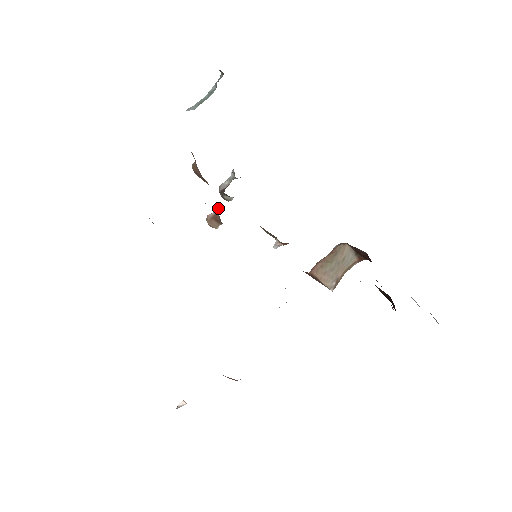
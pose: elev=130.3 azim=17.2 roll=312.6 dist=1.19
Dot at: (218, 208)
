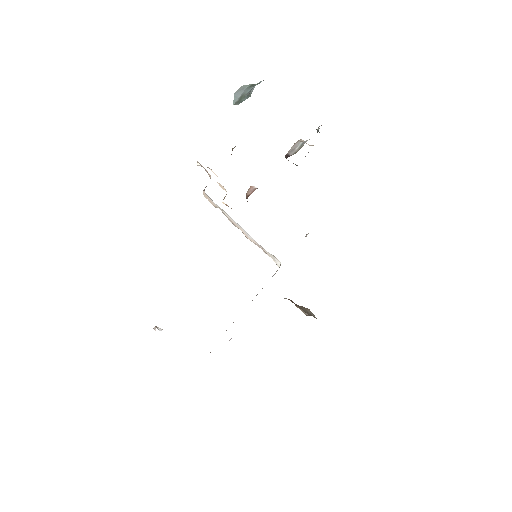
Dot at: (254, 190)
